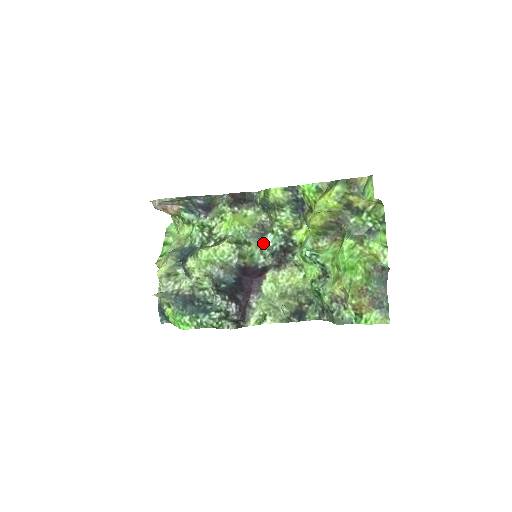
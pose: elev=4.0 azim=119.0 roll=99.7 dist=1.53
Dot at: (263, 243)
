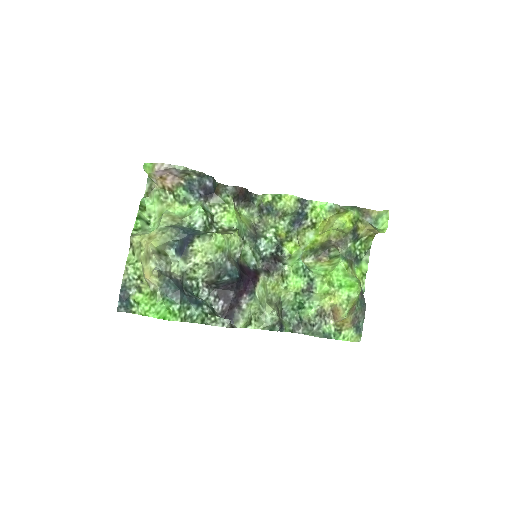
Dot at: (256, 246)
